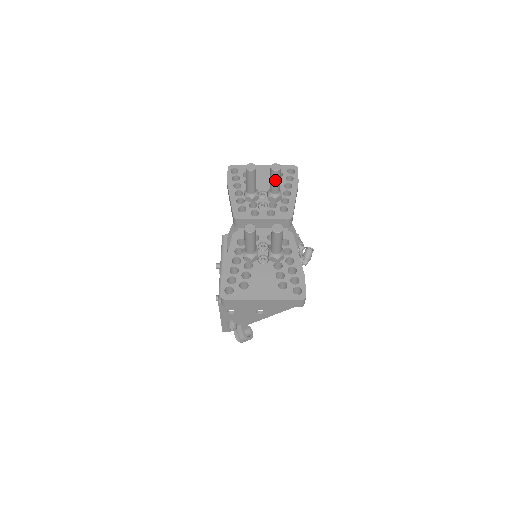
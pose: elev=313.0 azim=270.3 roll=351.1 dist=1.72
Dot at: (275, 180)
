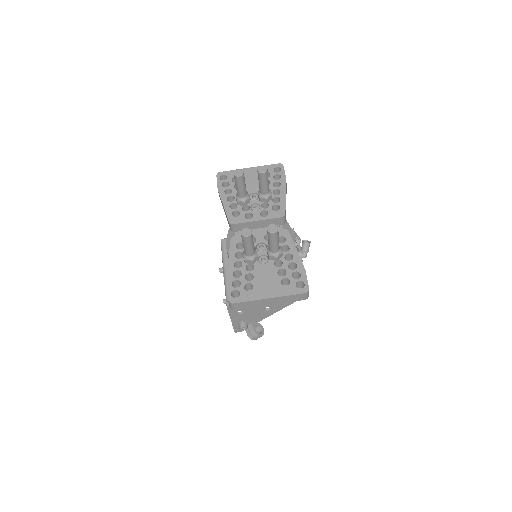
Dot at: (263, 182)
